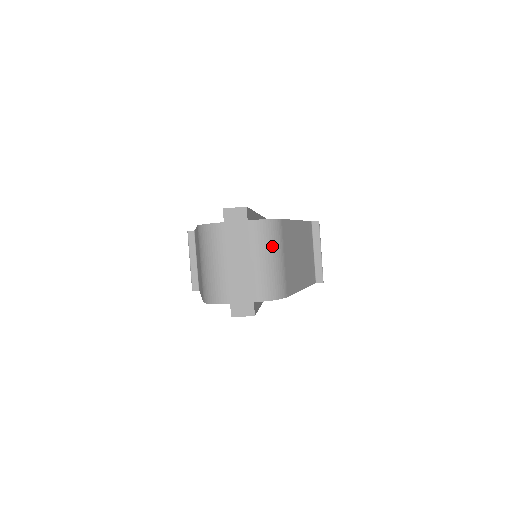
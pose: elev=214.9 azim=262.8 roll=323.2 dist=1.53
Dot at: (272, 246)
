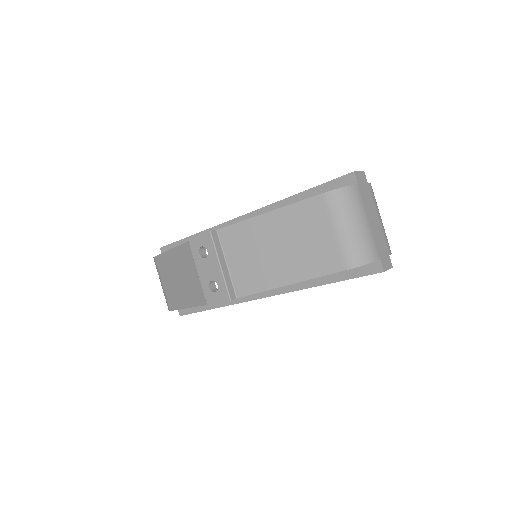
Dot at: occluded
